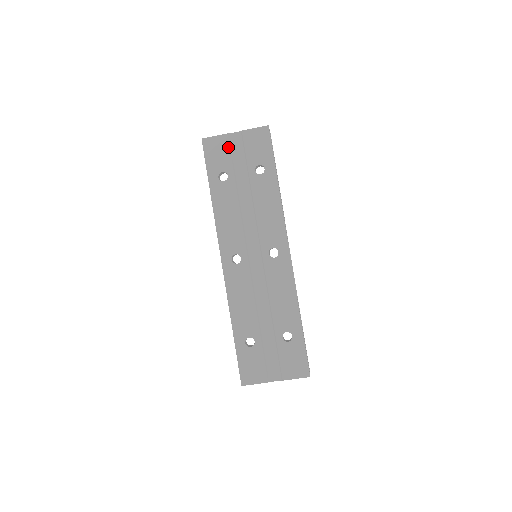
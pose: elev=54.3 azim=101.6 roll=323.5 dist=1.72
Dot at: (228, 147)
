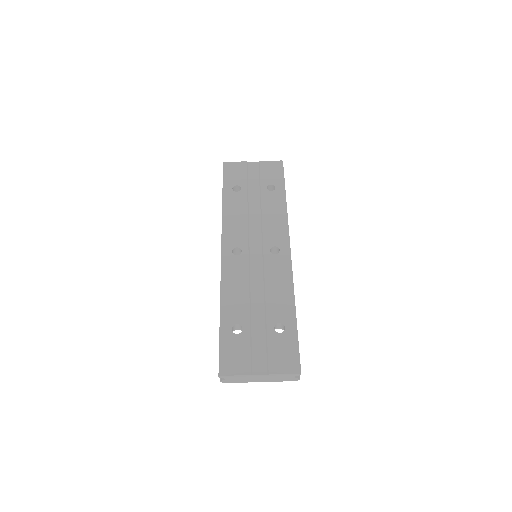
Dot at: (245, 170)
